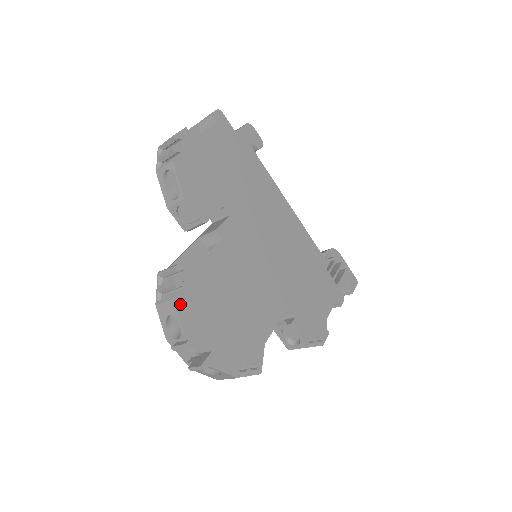
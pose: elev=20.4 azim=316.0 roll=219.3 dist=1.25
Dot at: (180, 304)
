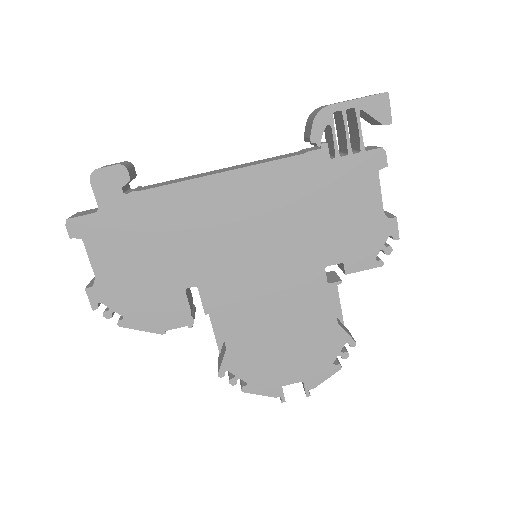
Dot at: (250, 389)
